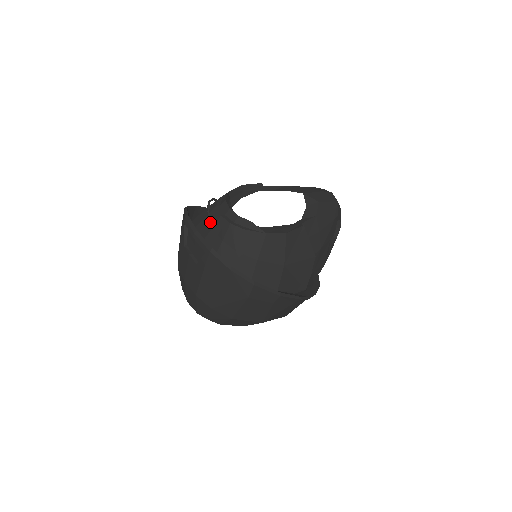
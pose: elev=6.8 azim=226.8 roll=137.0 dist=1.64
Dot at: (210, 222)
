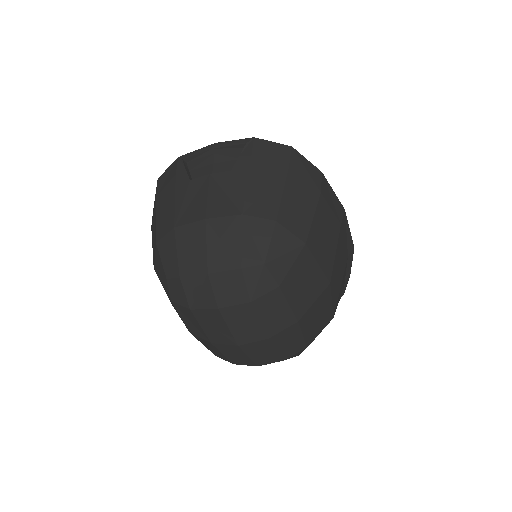
Dot at: occluded
